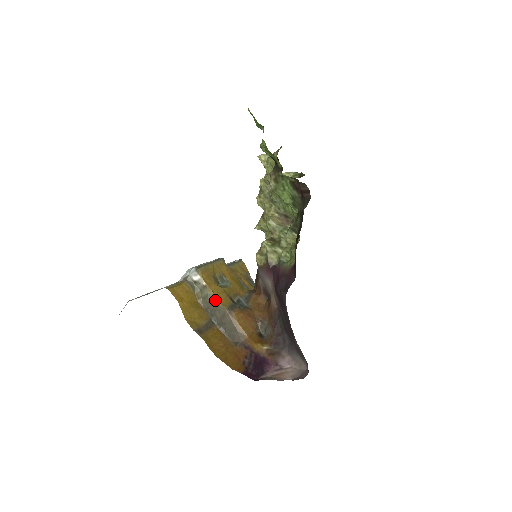
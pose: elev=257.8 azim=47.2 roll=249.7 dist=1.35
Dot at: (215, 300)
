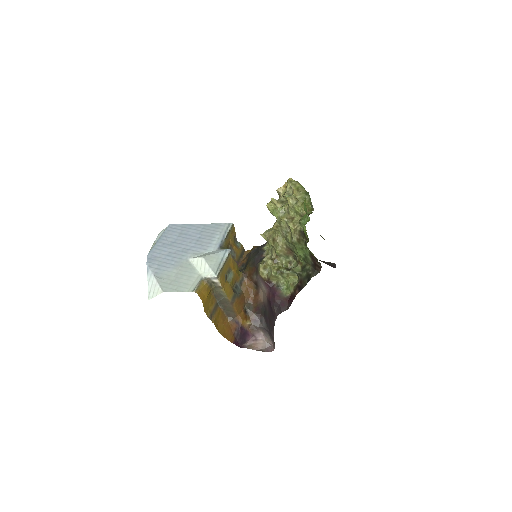
Dot at: (224, 295)
